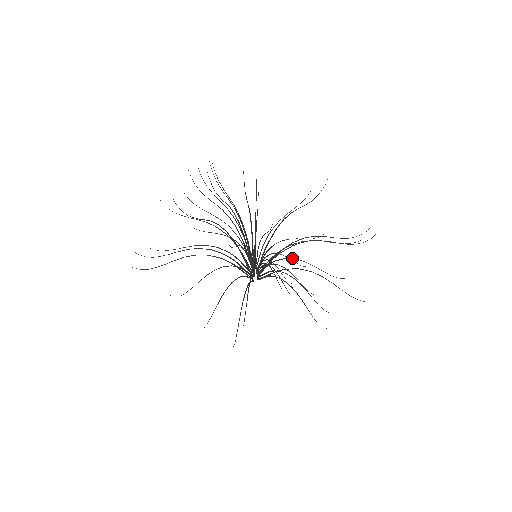
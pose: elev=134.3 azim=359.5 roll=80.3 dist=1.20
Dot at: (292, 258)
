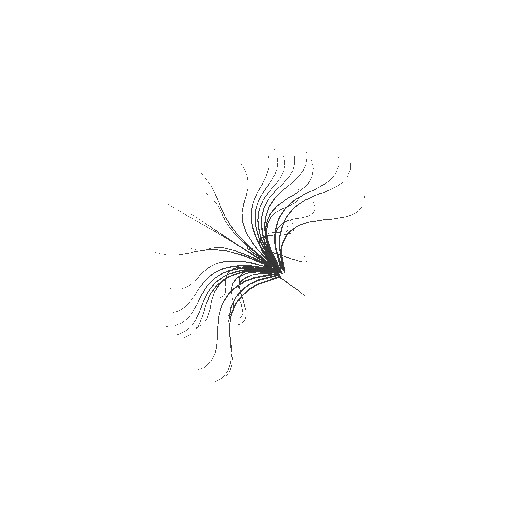
Dot at: (267, 221)
